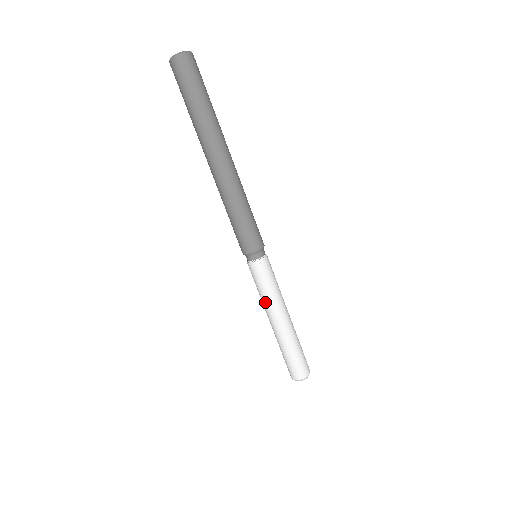
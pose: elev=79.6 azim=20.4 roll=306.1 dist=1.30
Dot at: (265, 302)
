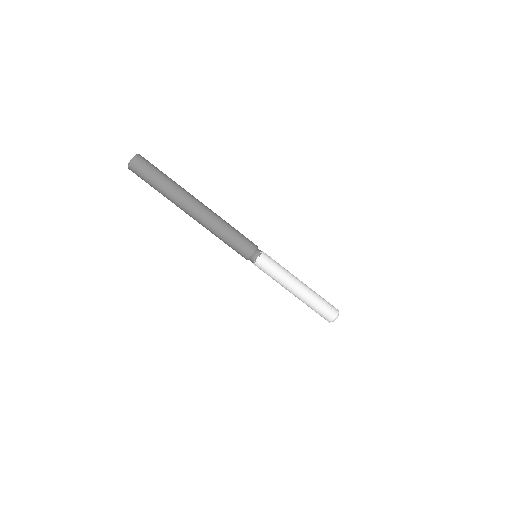
Dot at: occluded
